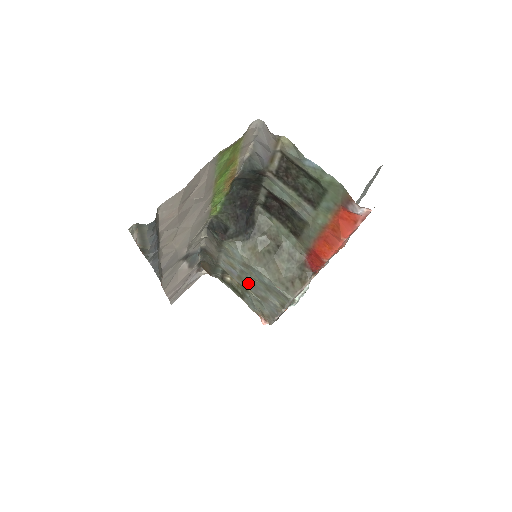
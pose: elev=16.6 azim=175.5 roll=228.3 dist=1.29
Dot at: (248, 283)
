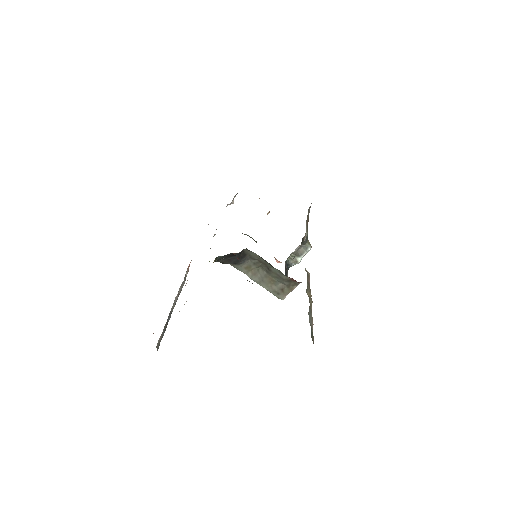
Dot at: occluded
